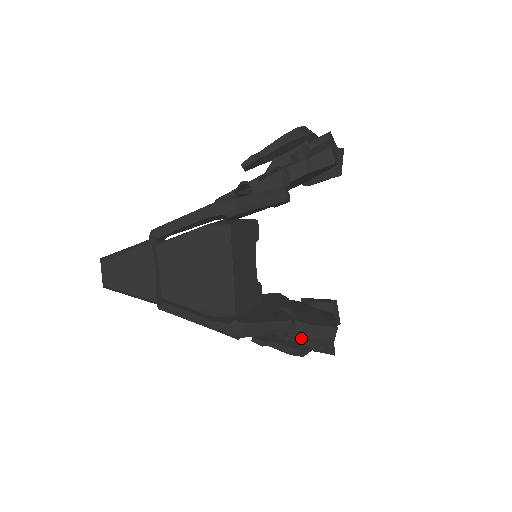
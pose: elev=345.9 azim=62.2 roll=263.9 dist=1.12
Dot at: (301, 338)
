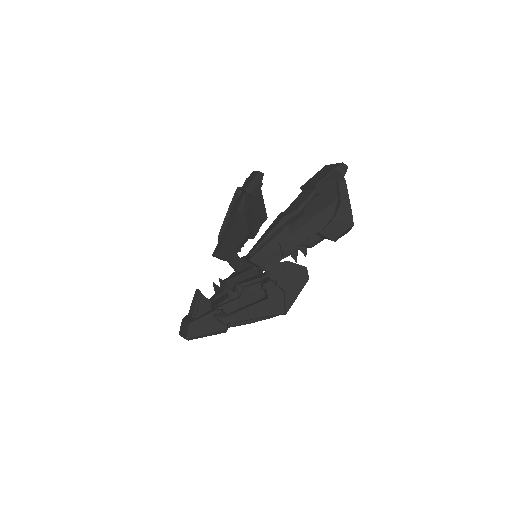
Dot at: occluded
